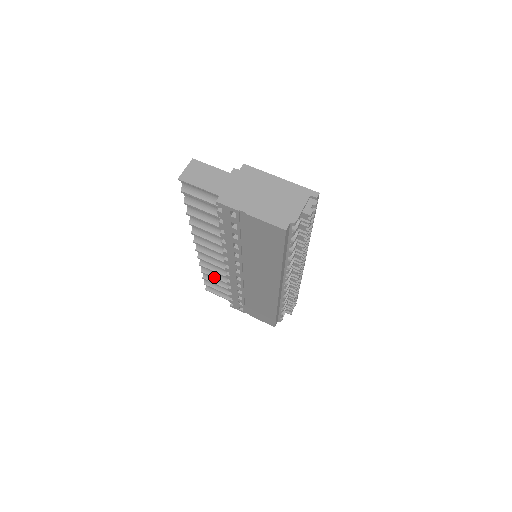
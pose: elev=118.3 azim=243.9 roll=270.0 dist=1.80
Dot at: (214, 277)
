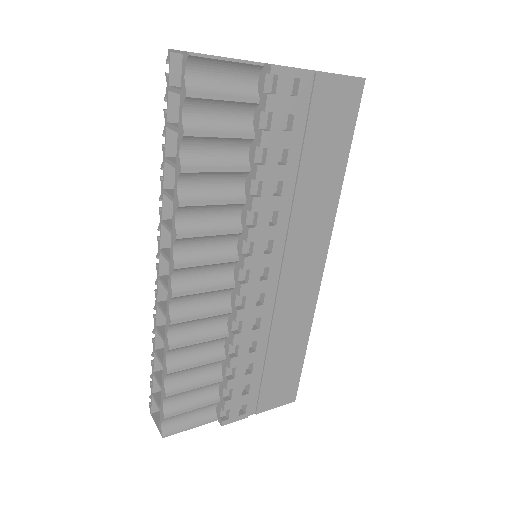
Dot at: (195, 363)
